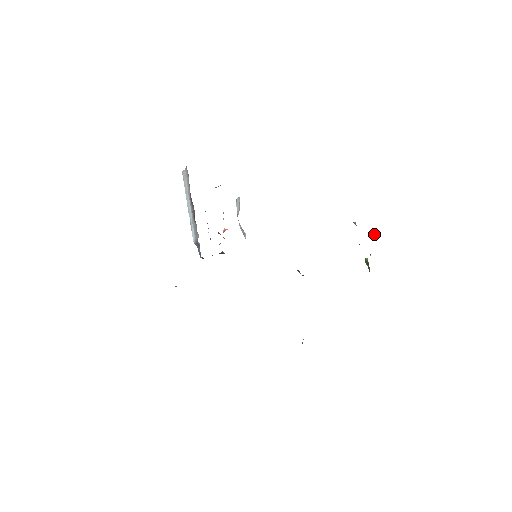
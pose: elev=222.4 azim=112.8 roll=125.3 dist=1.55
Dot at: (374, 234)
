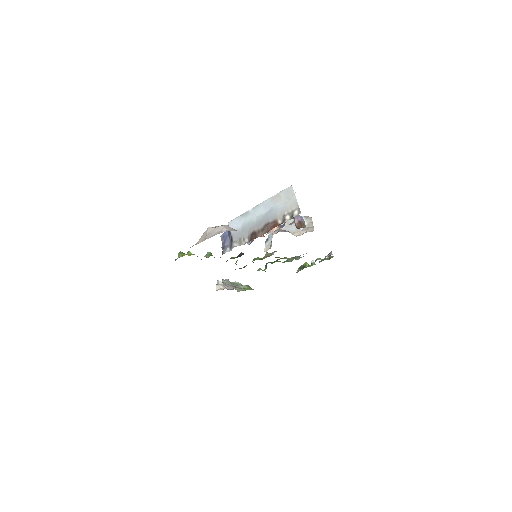
Dot at: (330, 258)
